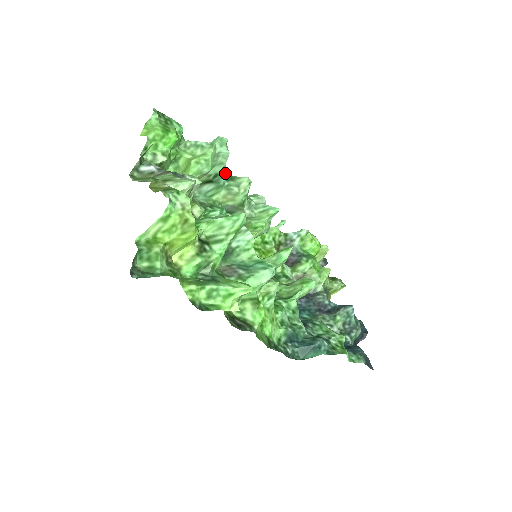
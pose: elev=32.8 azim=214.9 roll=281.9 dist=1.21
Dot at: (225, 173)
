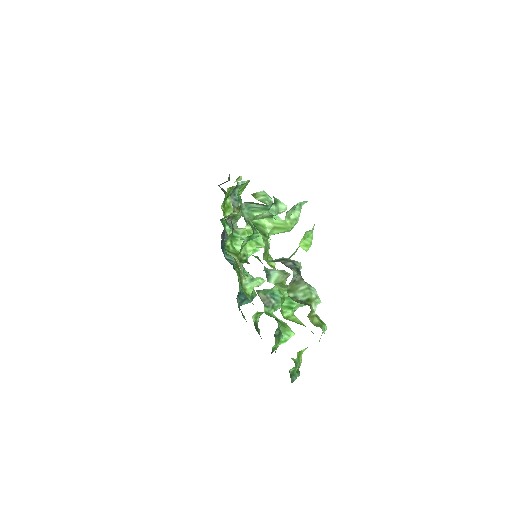
Dot at: occluded
